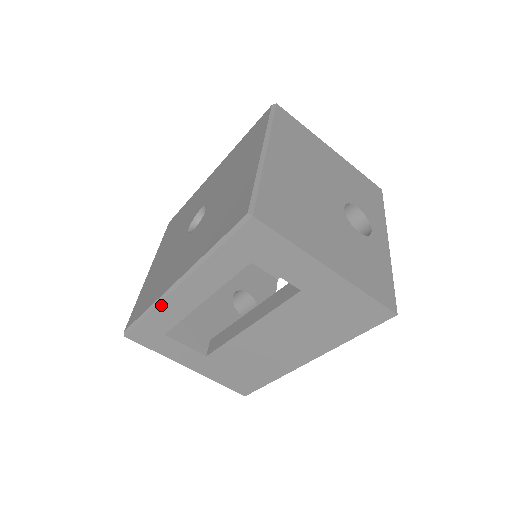
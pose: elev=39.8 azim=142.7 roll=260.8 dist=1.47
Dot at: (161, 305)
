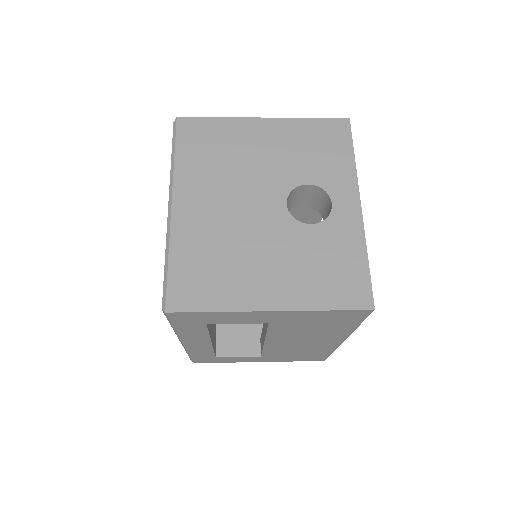
Dot at: (189, 351)
